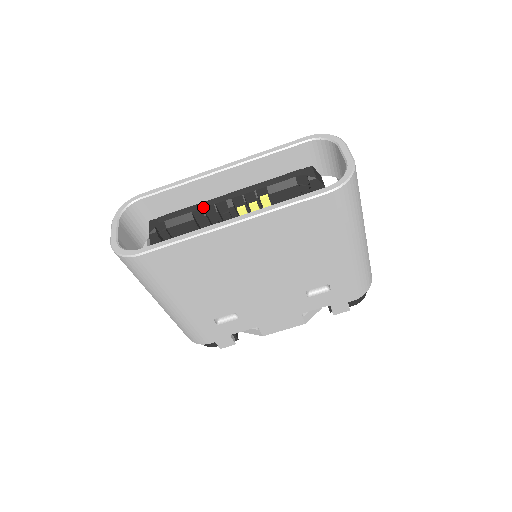
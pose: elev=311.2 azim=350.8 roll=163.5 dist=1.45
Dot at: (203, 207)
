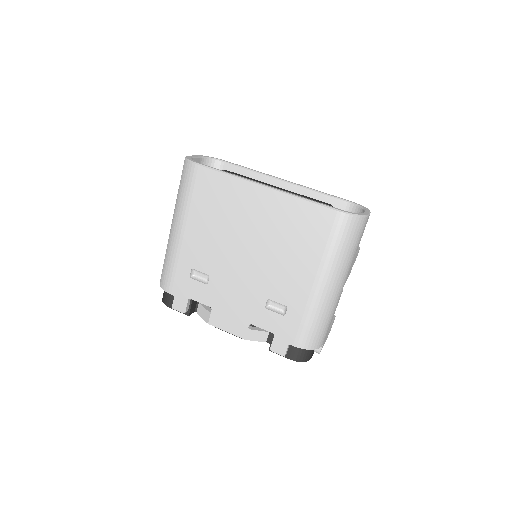
Dot at: (256, 181)
